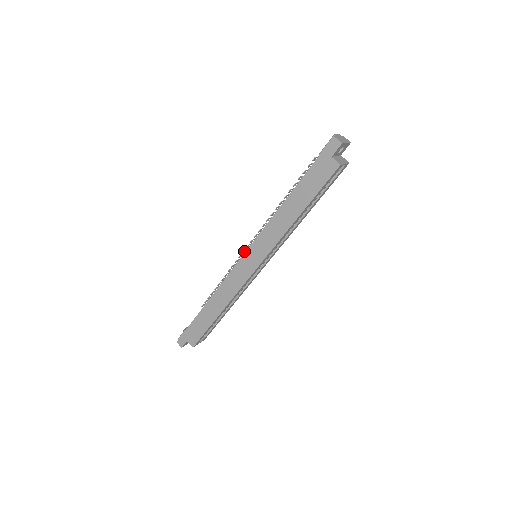
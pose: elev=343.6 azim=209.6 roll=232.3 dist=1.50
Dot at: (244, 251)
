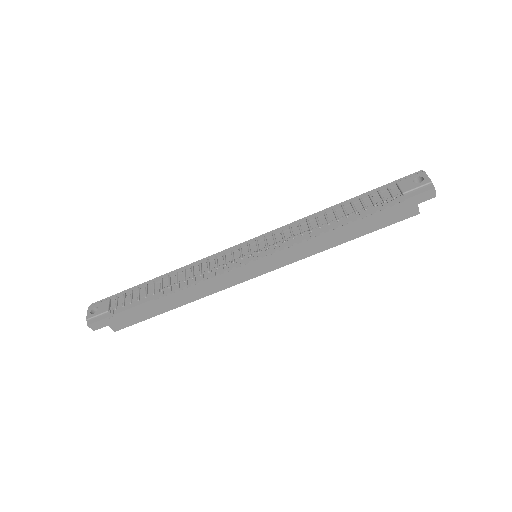
Dot at: (255, 258)
